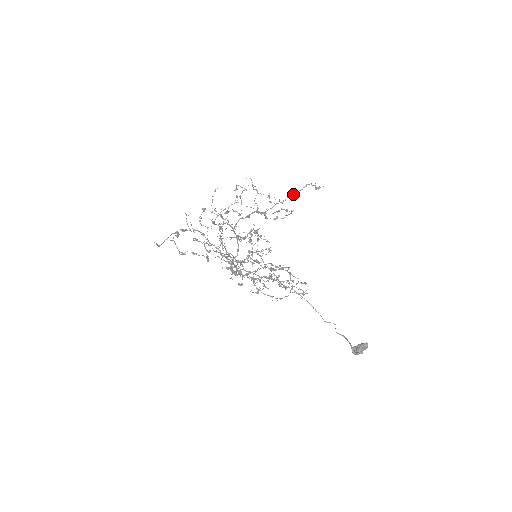
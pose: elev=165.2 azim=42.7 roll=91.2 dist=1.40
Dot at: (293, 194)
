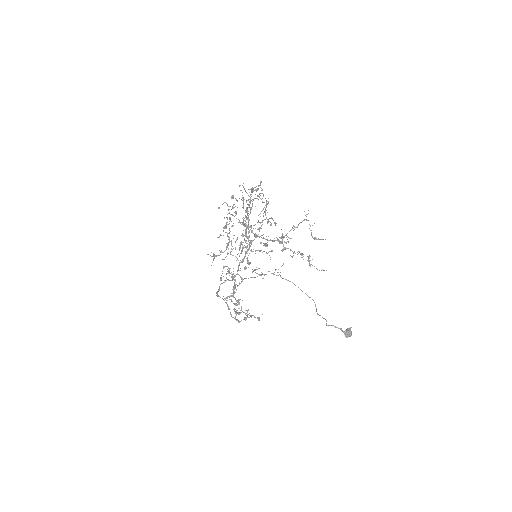
Dot at: occluded
